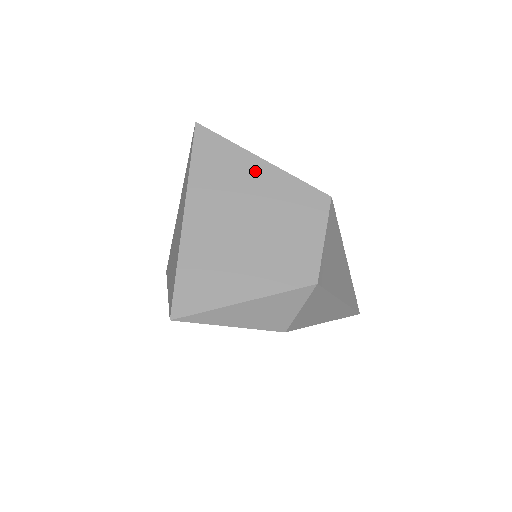
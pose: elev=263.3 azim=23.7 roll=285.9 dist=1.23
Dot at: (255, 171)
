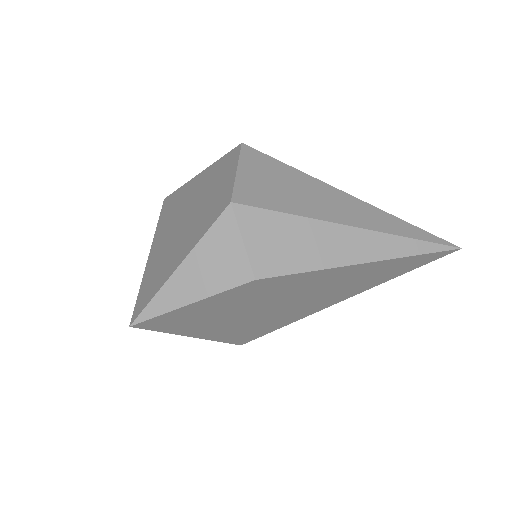
Dot at: (193, 185)
